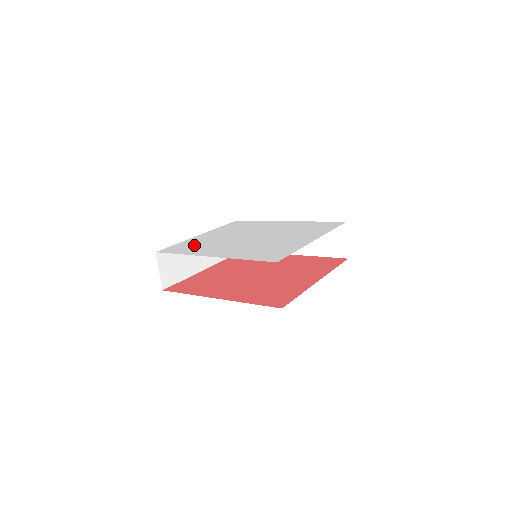
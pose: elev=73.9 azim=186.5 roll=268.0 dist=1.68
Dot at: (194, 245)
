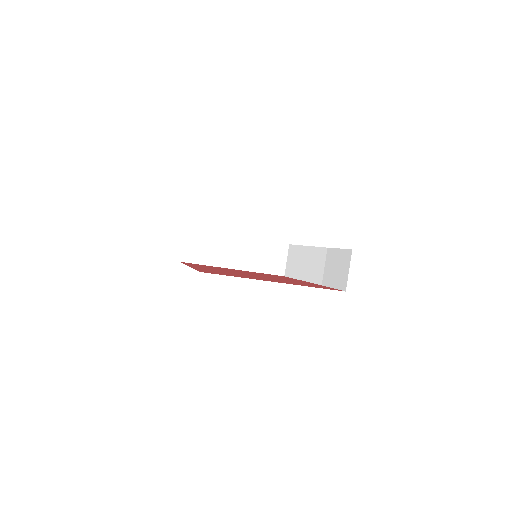
Dot at: occluded
